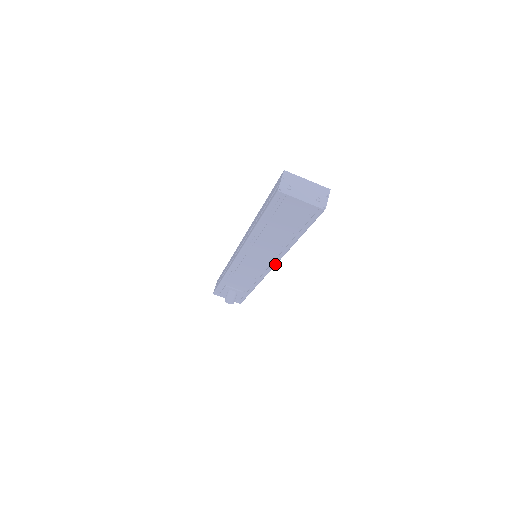
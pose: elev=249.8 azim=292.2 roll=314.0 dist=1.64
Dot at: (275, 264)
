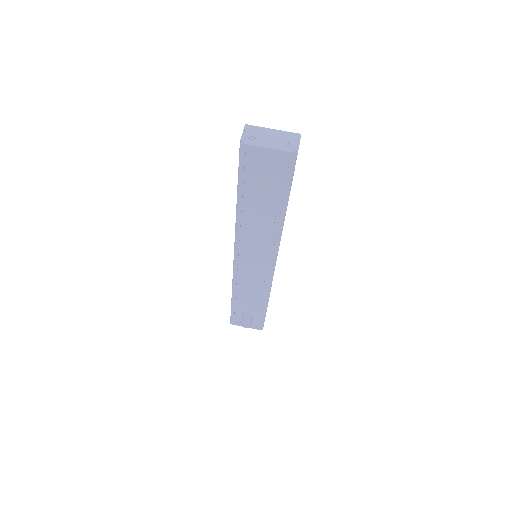
Dot at: (276, 257)
